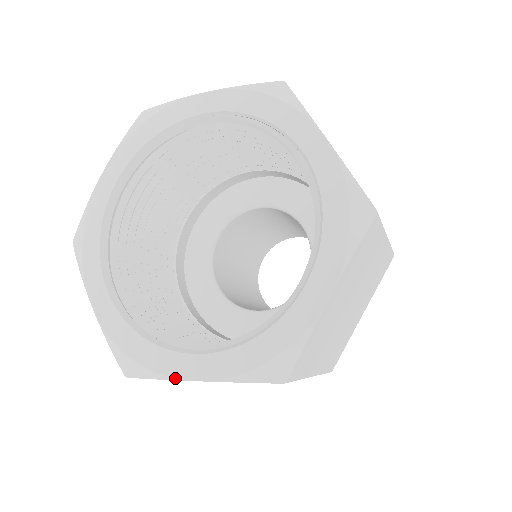
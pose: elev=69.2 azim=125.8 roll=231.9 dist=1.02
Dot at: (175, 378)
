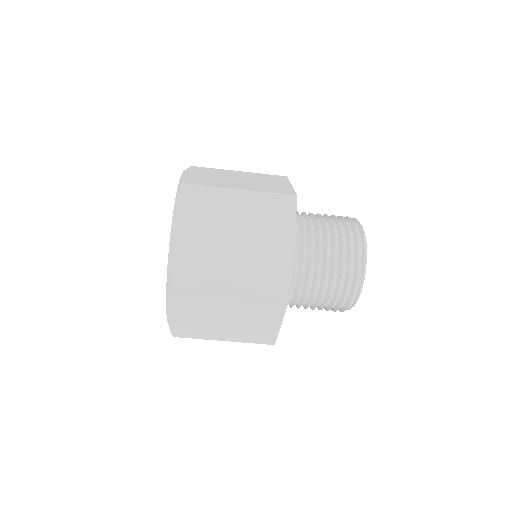
Dot at: (169, 247)
